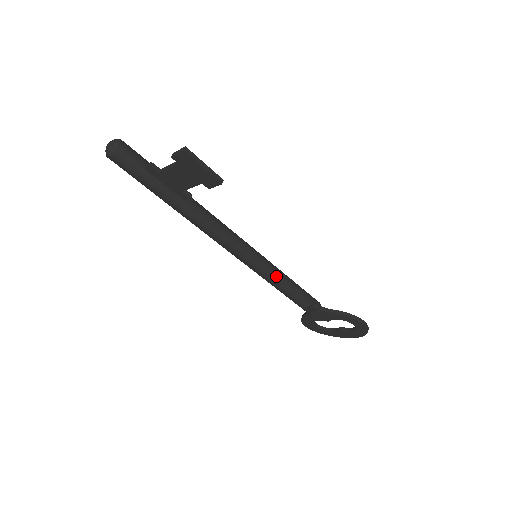
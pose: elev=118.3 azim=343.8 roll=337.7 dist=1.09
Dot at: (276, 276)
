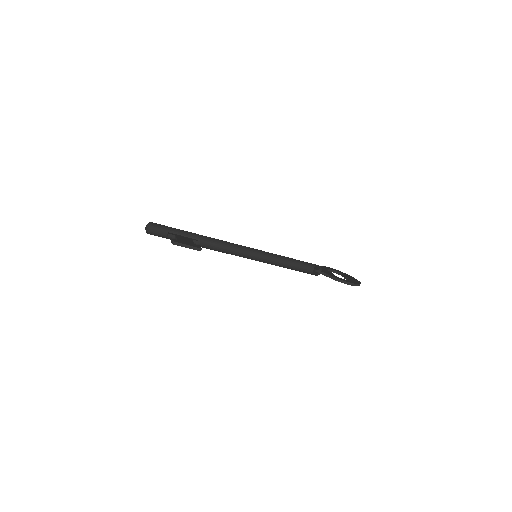
Dot at: (281, 257)
